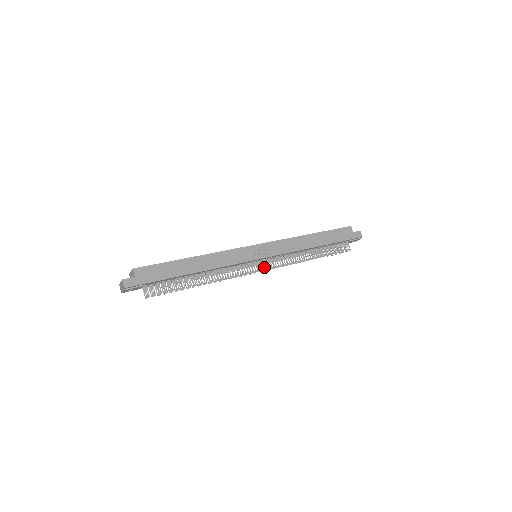
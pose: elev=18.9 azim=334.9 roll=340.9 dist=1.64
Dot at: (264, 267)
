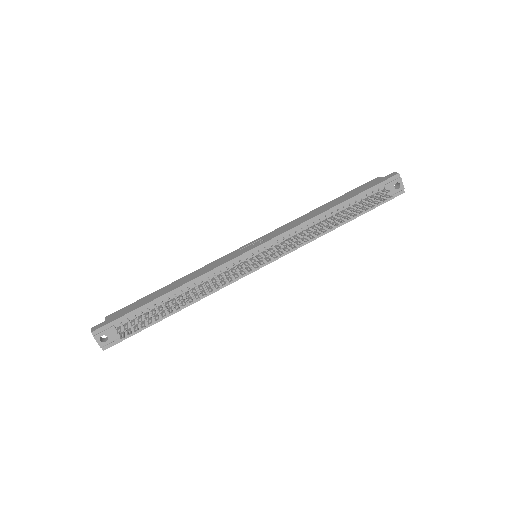
Dot at: occluded
